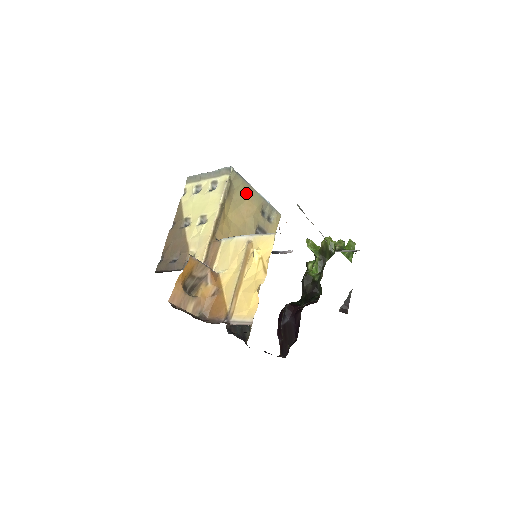
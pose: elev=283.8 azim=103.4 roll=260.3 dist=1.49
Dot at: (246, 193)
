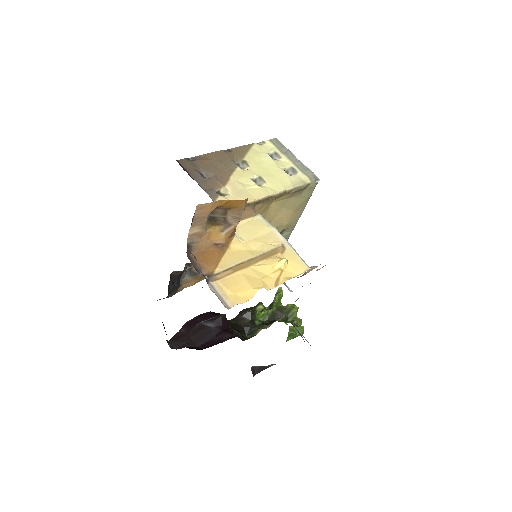
Dot at: (298, 207)
